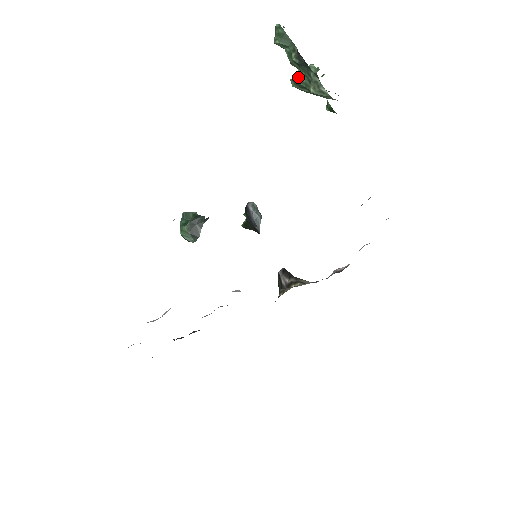
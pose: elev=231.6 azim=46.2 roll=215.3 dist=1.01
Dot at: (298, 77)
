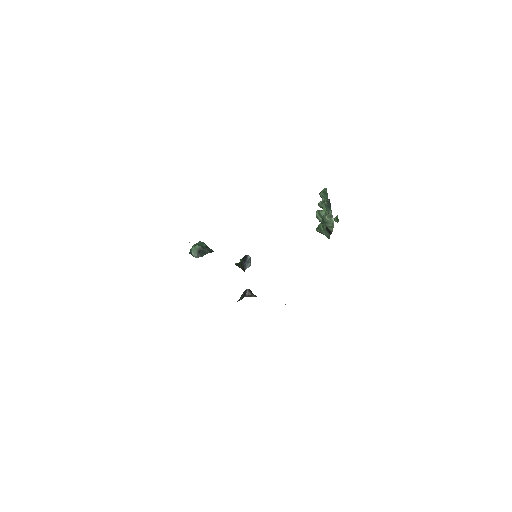
Dot at: (322, 211)
